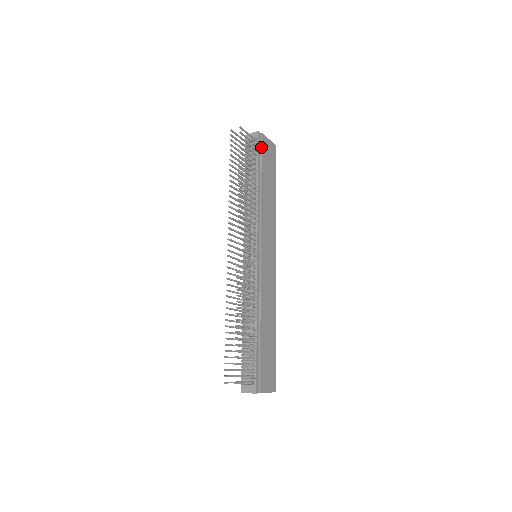
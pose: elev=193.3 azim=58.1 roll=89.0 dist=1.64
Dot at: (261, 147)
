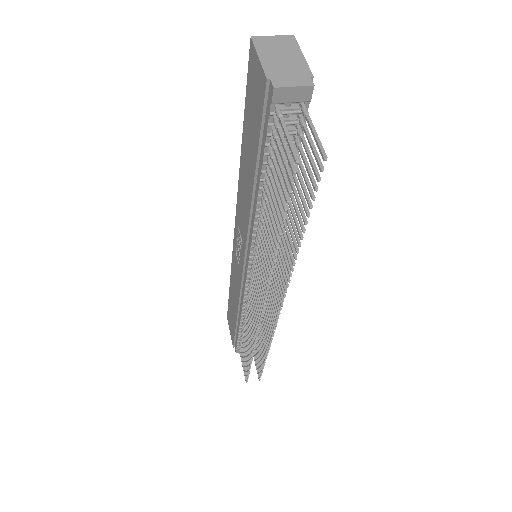
Dot at: occluded
